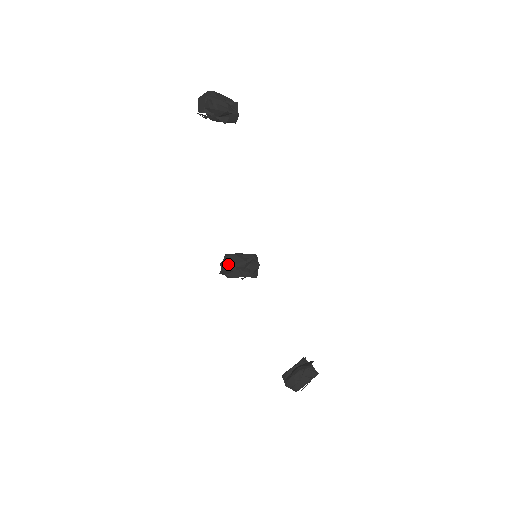
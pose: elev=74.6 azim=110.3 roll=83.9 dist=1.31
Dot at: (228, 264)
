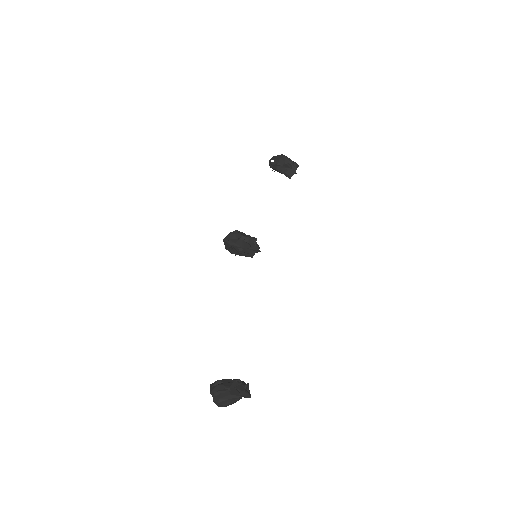
Dot at: (236, 233)
